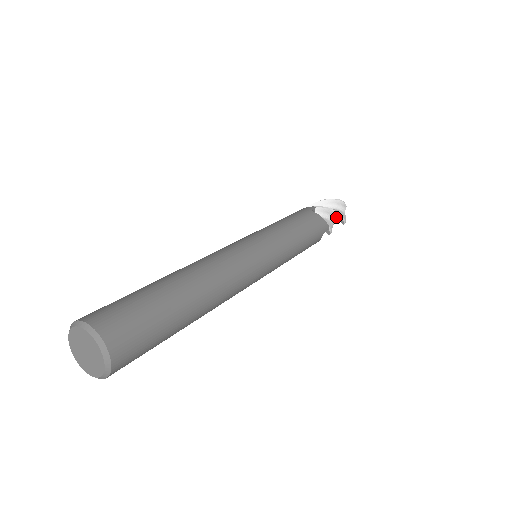
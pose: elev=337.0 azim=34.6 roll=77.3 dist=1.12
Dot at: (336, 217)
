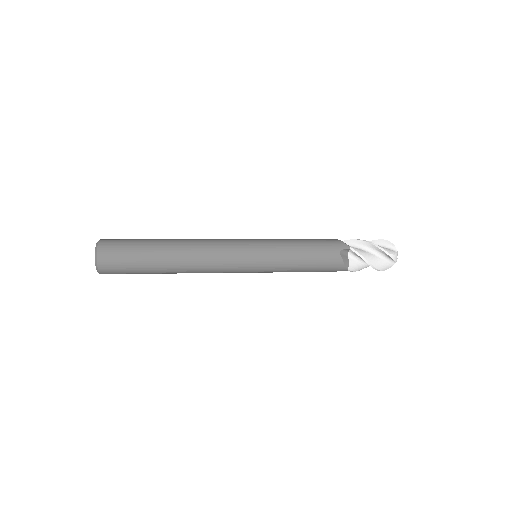
Dot at: (373, 249)
